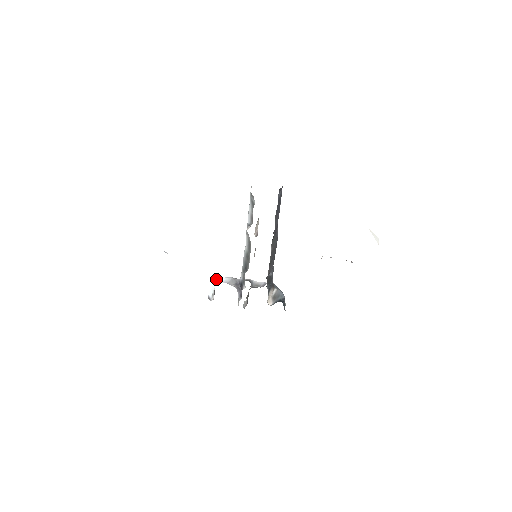
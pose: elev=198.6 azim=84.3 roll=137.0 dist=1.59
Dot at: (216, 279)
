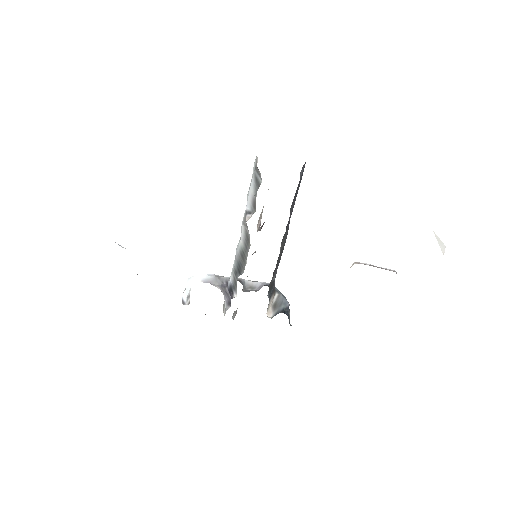
Dot at: (193, 276)
